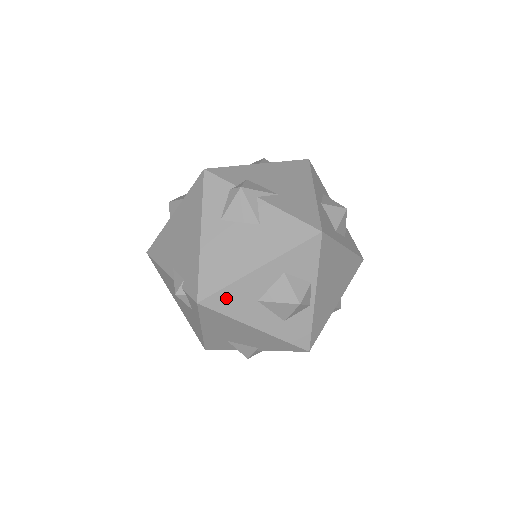
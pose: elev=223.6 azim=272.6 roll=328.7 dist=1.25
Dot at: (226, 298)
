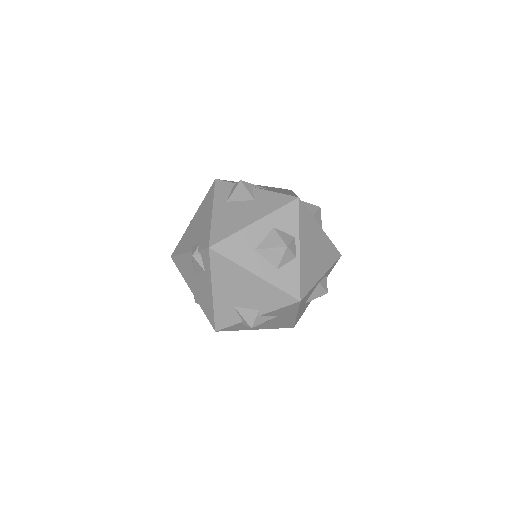
Dot at: (231, 245)
